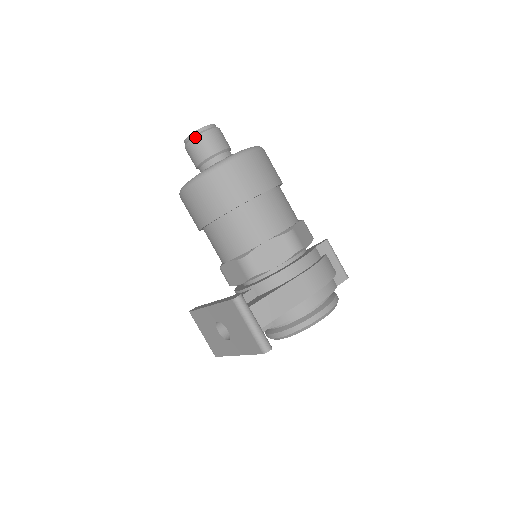
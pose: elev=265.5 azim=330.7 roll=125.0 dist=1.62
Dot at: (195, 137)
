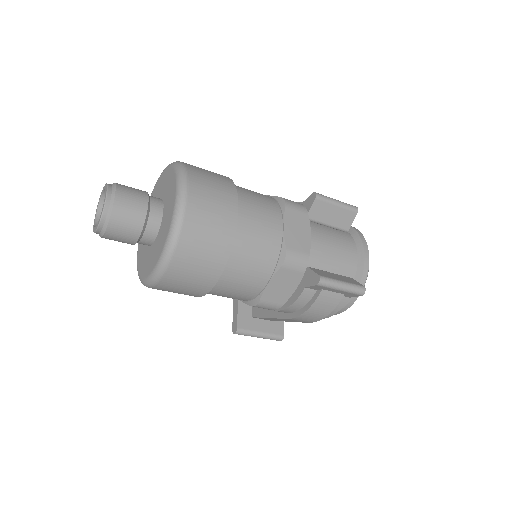
Dot at: occluded
